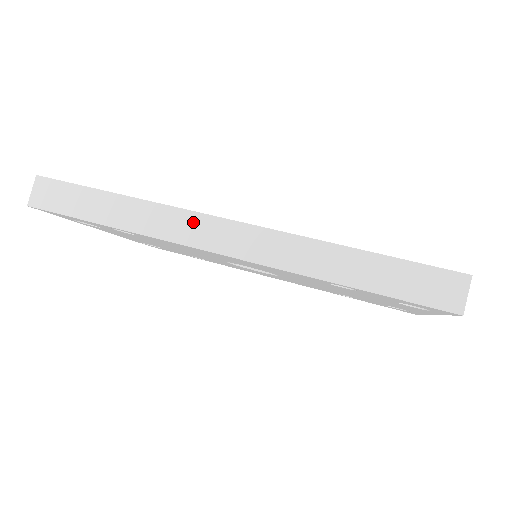
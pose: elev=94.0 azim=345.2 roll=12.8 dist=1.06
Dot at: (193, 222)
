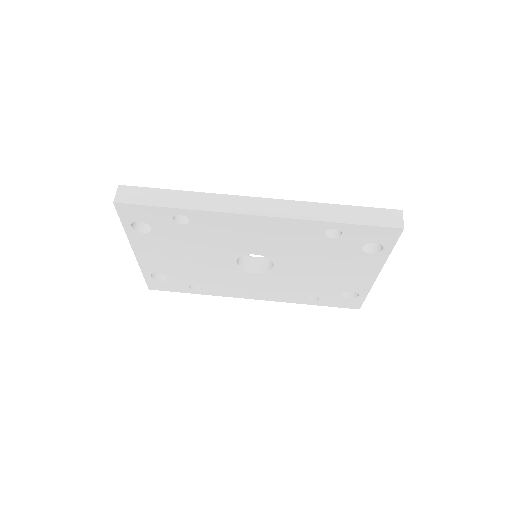
Dot at: (238, 201)
